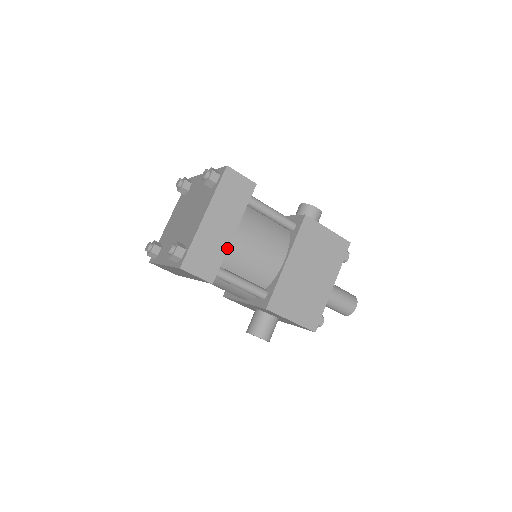
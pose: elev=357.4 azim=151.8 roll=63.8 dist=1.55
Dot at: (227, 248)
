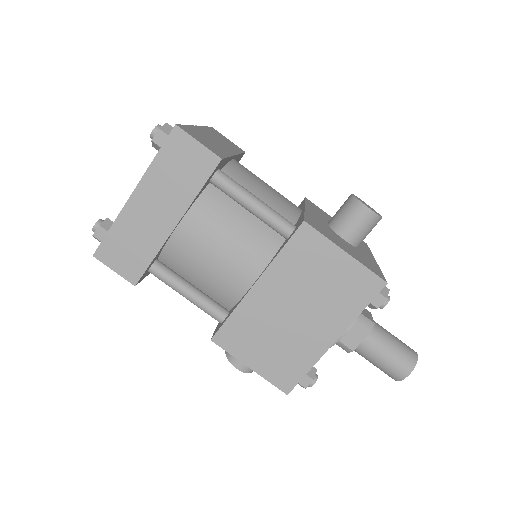
Dot at: (161, 244)
